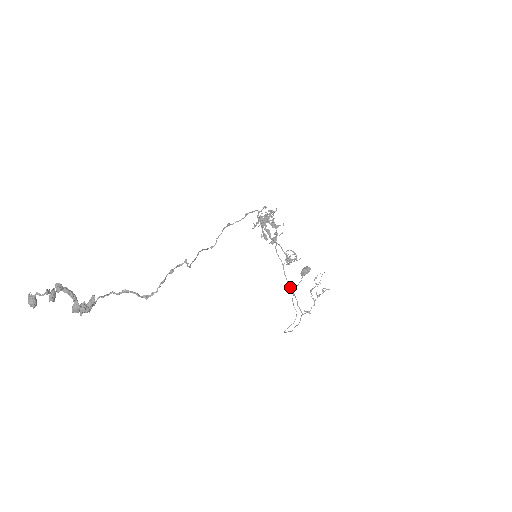
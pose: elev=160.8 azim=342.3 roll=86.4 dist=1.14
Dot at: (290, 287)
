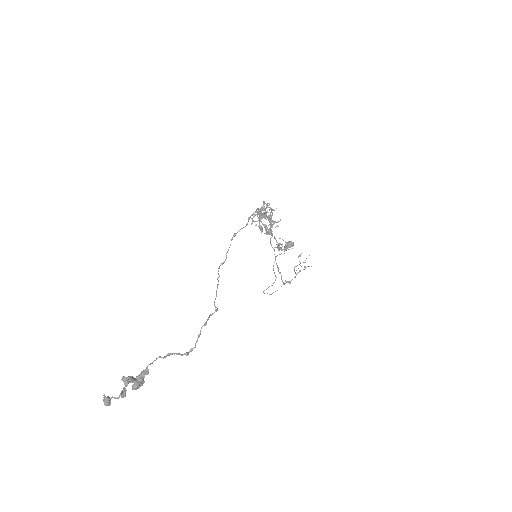
Dot at: (278, 268)
